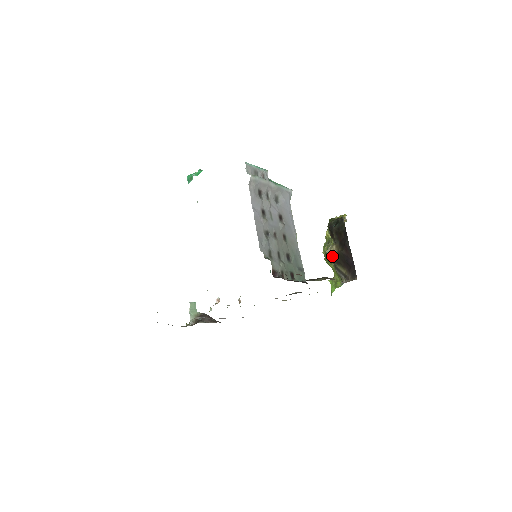
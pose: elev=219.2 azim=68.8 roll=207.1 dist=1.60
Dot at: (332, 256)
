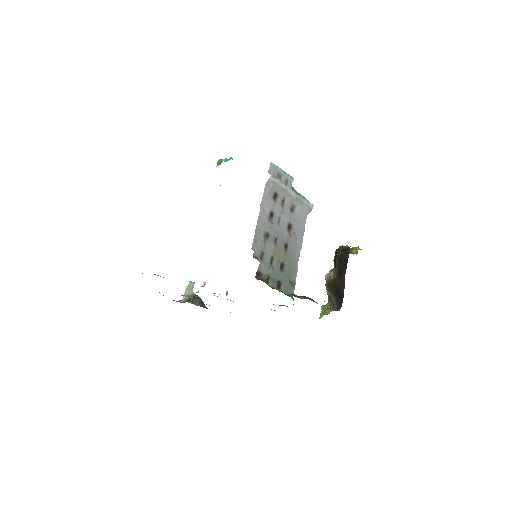
Dot at: (327, 281)
